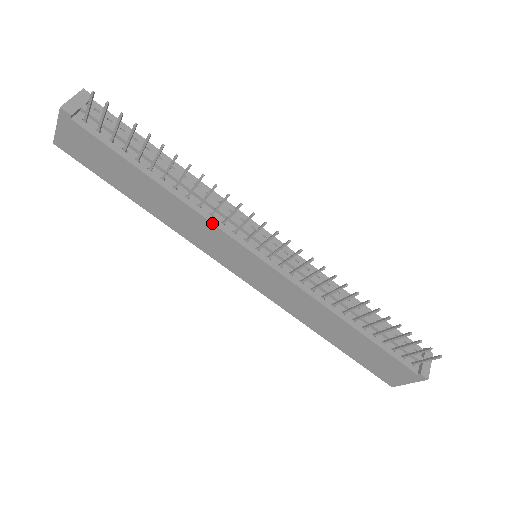
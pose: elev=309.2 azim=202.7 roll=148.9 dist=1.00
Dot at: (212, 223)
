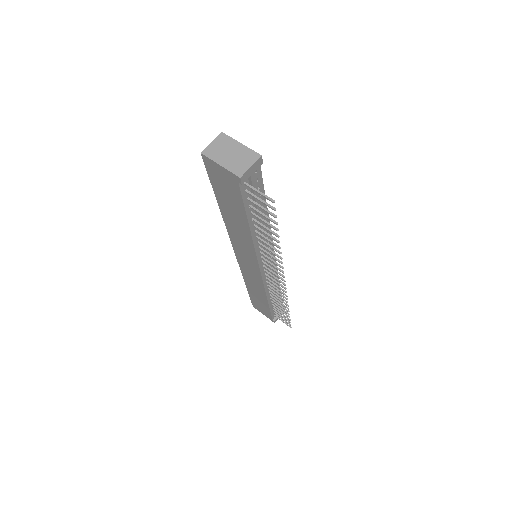
Dot at: (256, 253)
